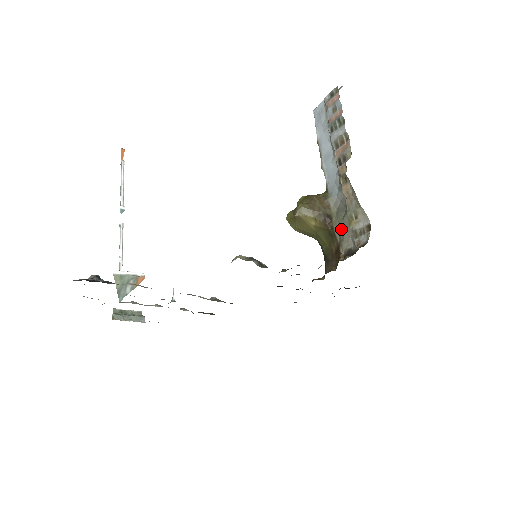
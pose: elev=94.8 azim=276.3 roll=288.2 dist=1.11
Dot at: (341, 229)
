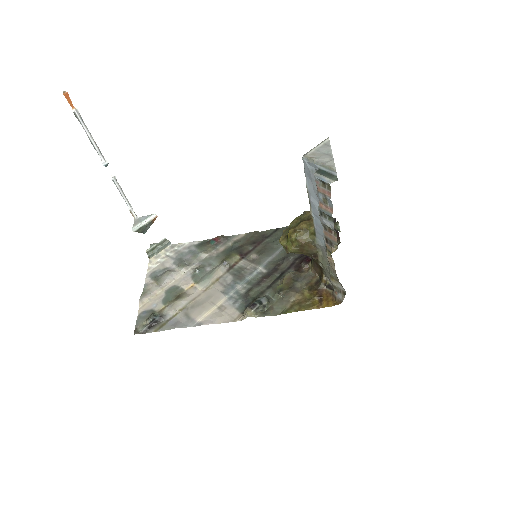
Dot at: (324, 270)
